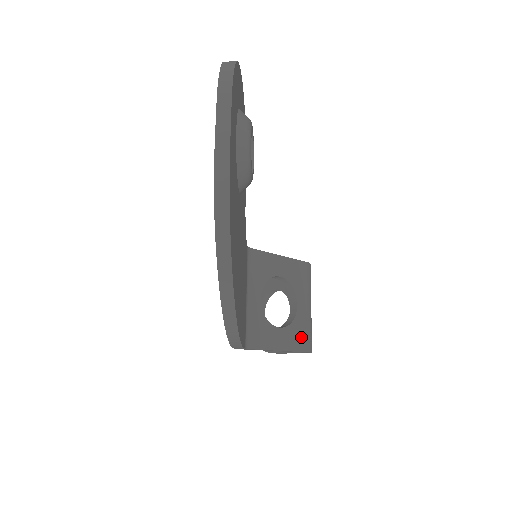
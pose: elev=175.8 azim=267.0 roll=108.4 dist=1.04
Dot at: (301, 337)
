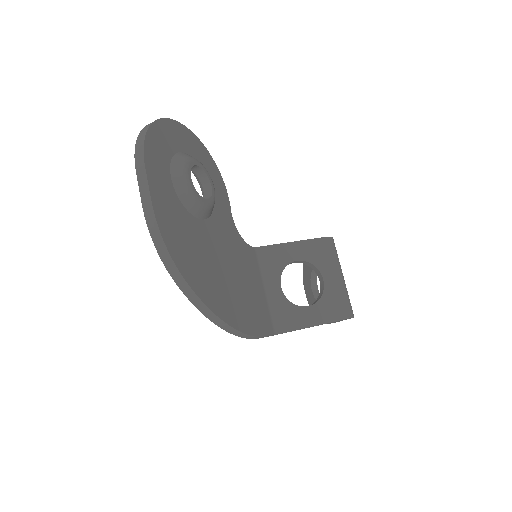
Dot at: (335, 307)
